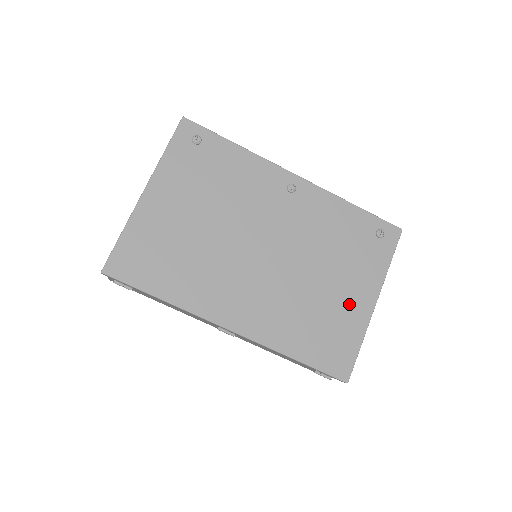
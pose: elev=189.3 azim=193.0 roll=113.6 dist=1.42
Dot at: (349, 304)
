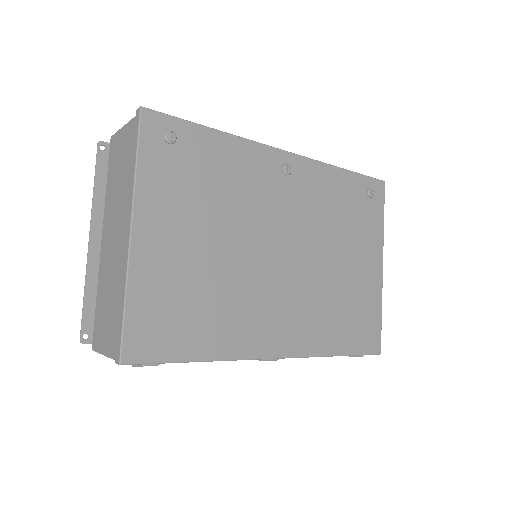
Dot at: (364, 278)
